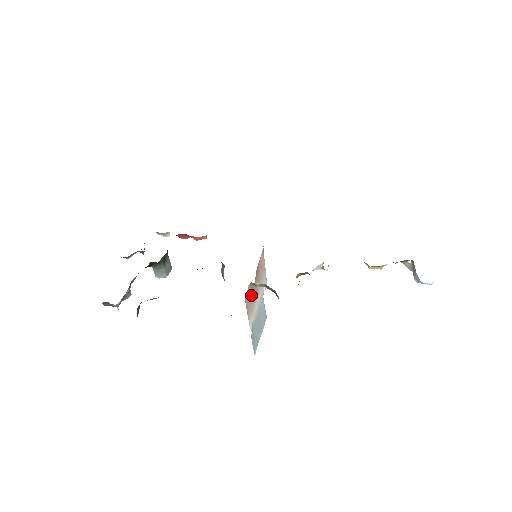
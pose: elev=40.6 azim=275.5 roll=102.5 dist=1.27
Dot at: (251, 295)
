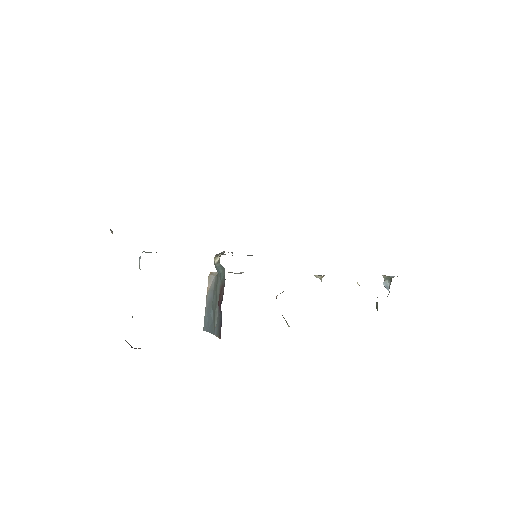
Dot at: occluded
